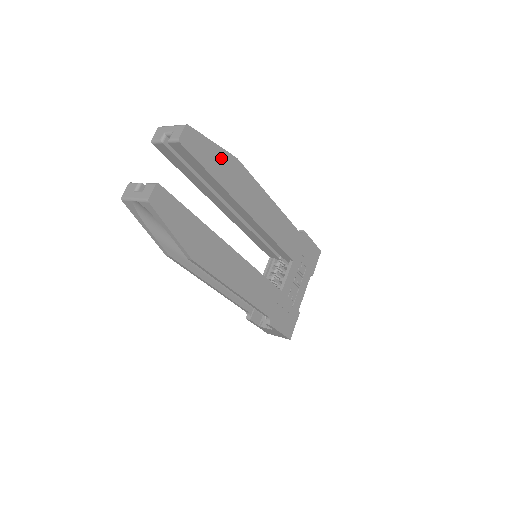
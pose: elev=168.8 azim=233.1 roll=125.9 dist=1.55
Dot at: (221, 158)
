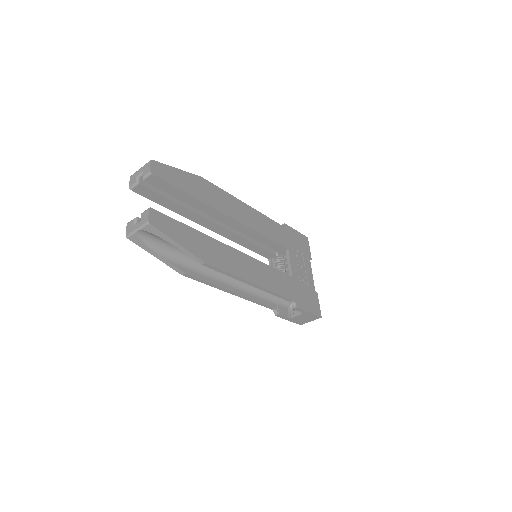
Dot at: (189, 179)
